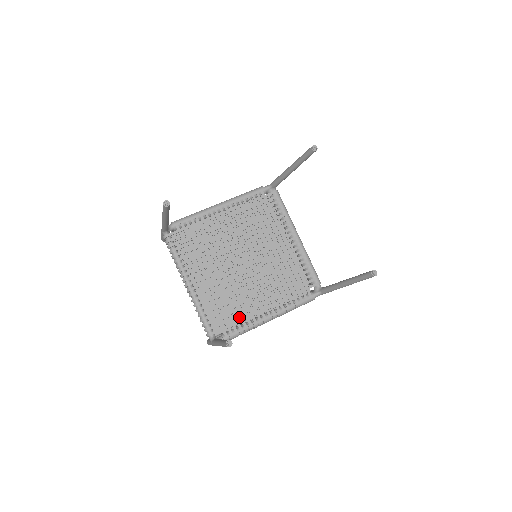
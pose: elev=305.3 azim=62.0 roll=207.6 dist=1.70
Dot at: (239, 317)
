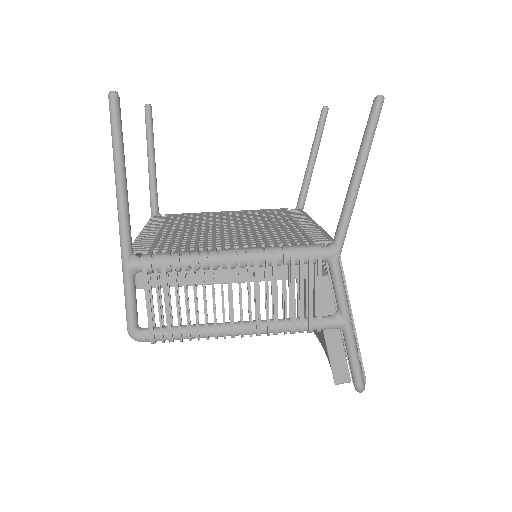
Dot at: occluded
